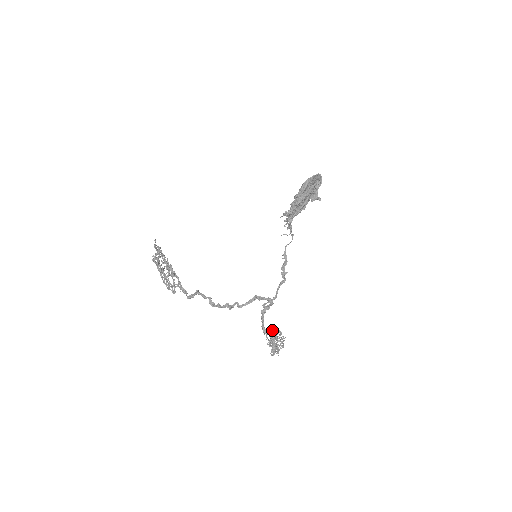
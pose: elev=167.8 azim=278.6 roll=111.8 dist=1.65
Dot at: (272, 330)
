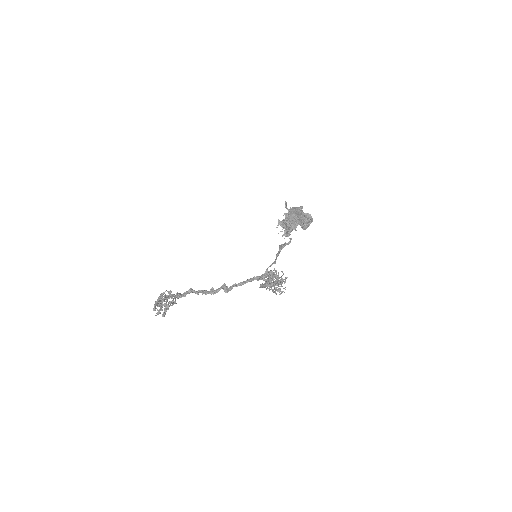
Dot at: occluded
